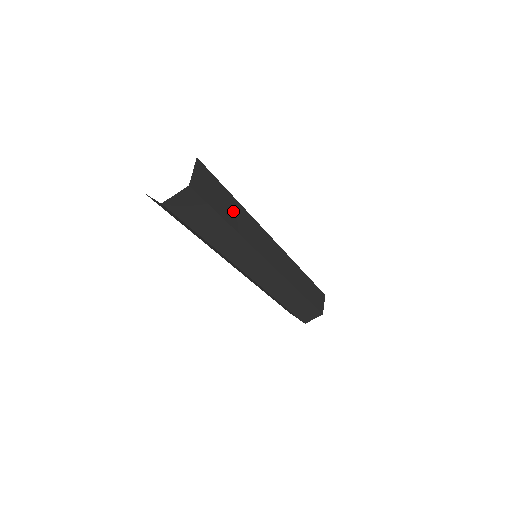
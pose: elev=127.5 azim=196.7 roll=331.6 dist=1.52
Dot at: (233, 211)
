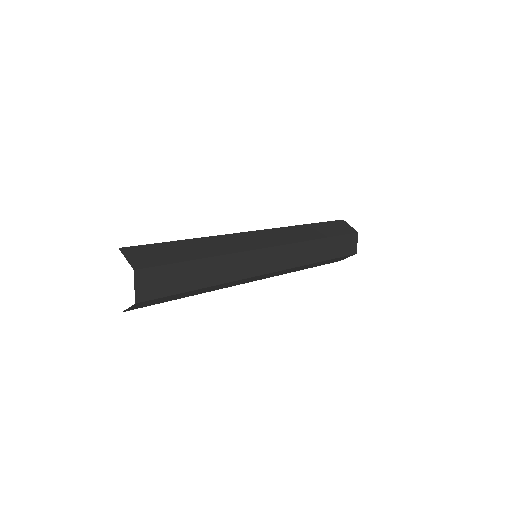
Dot at: (200, 273)
